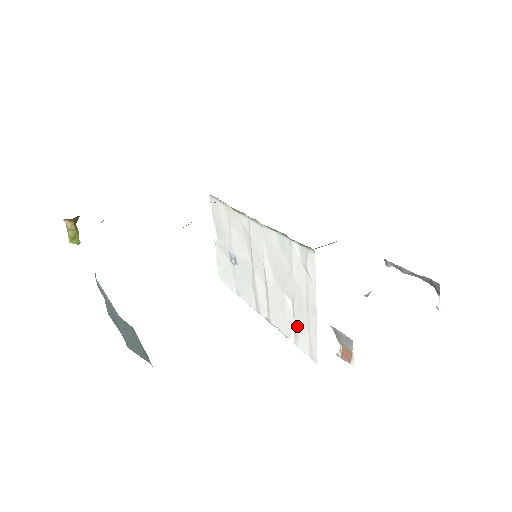
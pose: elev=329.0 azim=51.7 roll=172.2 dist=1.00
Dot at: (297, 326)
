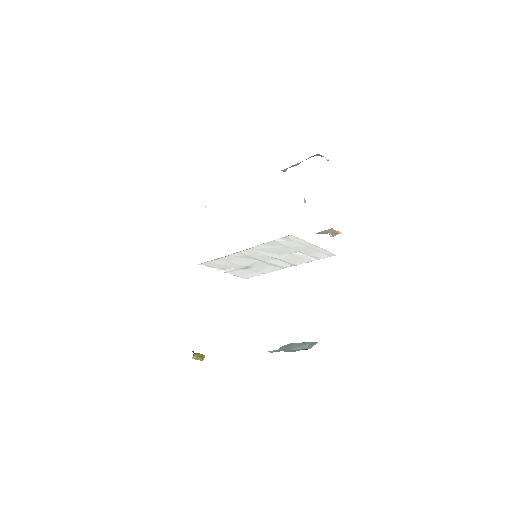
Dot at: (312, 255)
